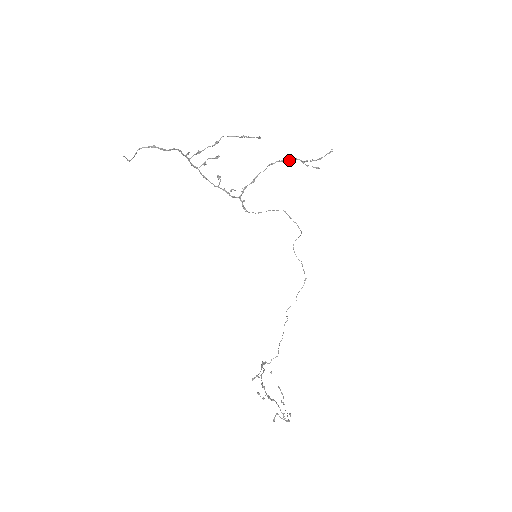
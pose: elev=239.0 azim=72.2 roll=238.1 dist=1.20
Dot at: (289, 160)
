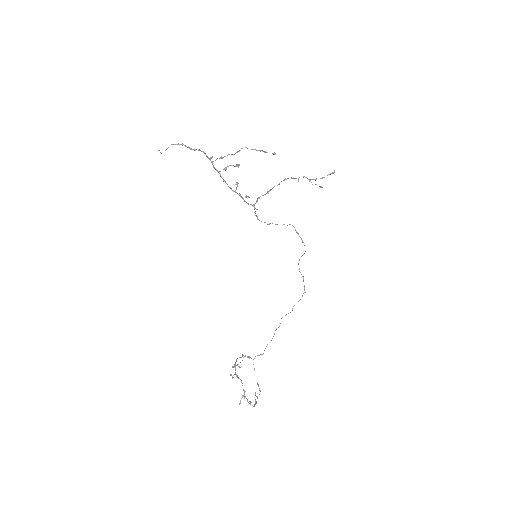
Dot at: (299, 177)
